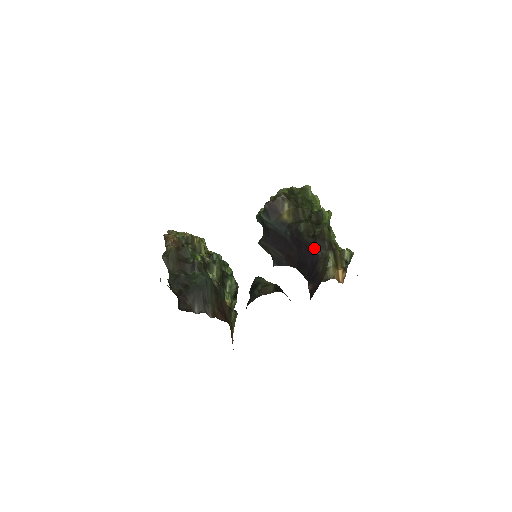
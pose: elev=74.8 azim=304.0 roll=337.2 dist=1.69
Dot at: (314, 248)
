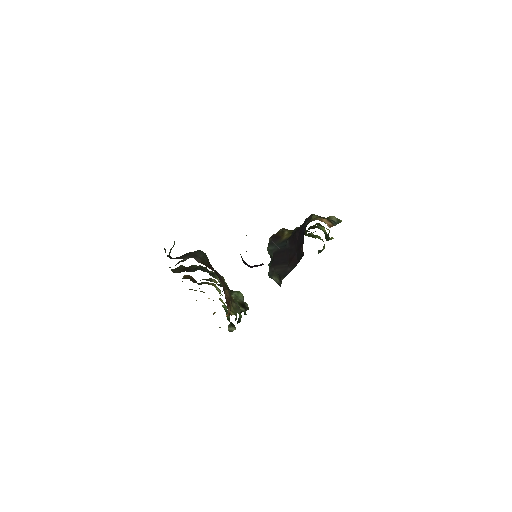
Dot at: (303, 225)
